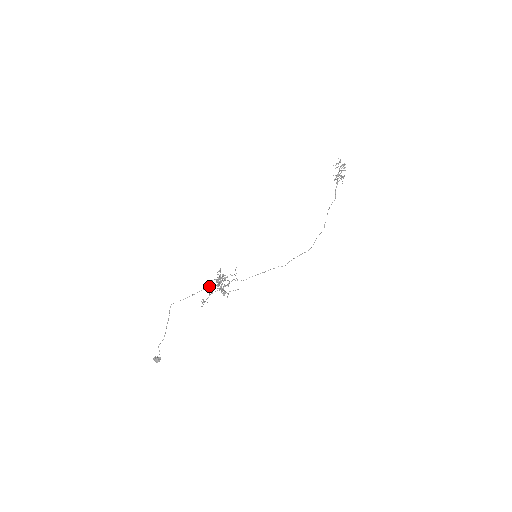
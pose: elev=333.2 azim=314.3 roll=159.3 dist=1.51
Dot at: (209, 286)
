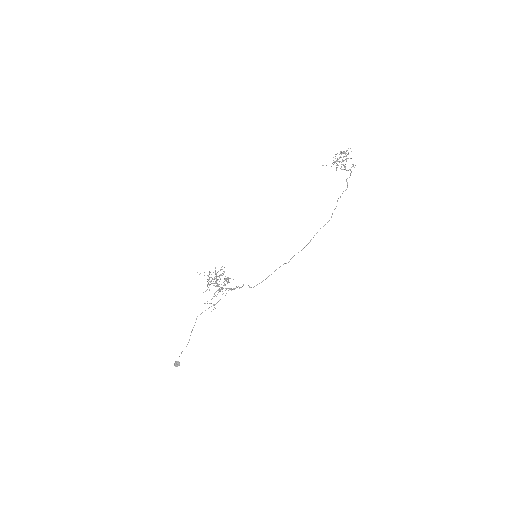
Dot at: (225, 295)
